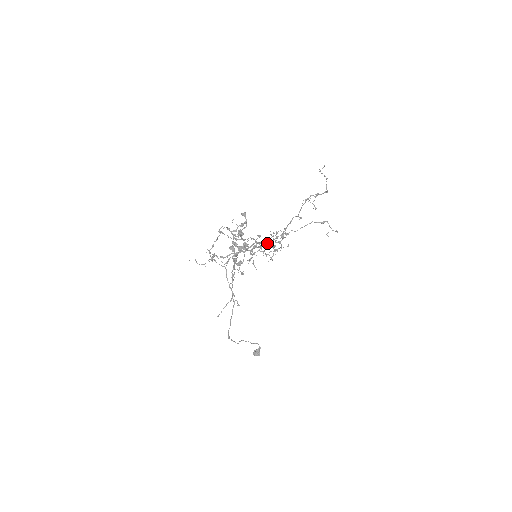
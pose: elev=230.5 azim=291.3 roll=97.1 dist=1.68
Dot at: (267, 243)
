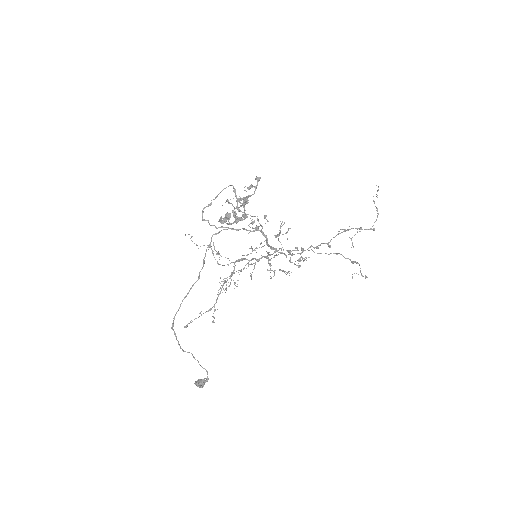
Dot at: (276, 248)
